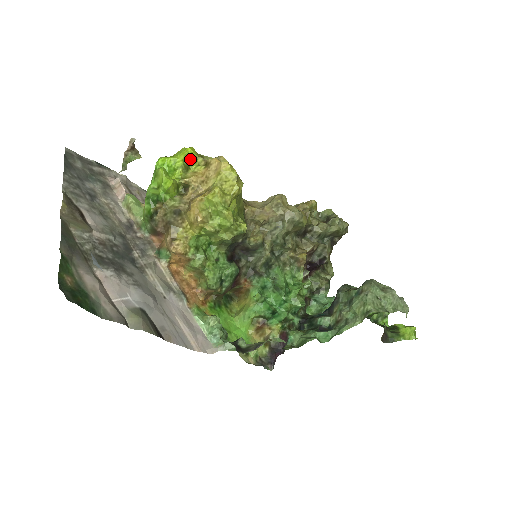
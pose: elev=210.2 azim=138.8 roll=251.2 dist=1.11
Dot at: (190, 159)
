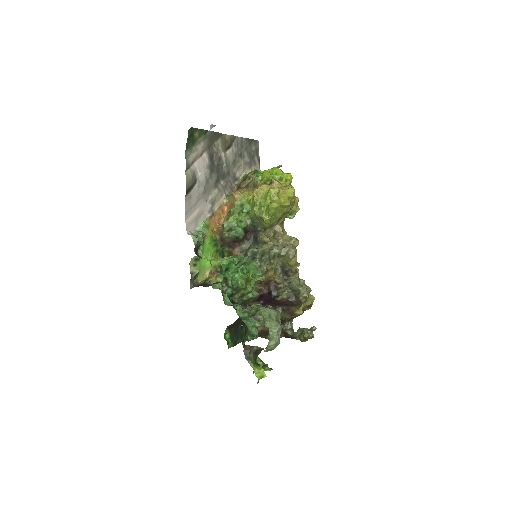
Dot at: (286, 178)
